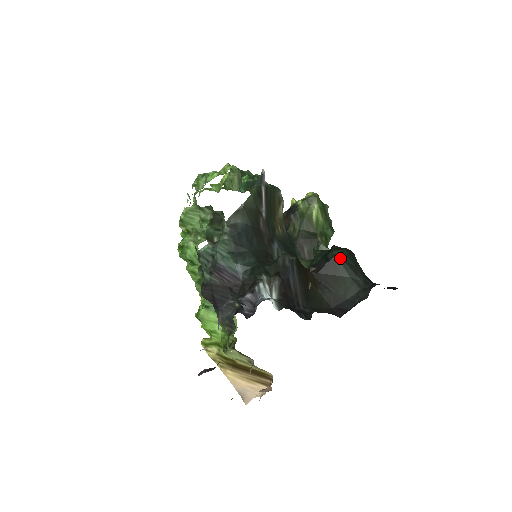
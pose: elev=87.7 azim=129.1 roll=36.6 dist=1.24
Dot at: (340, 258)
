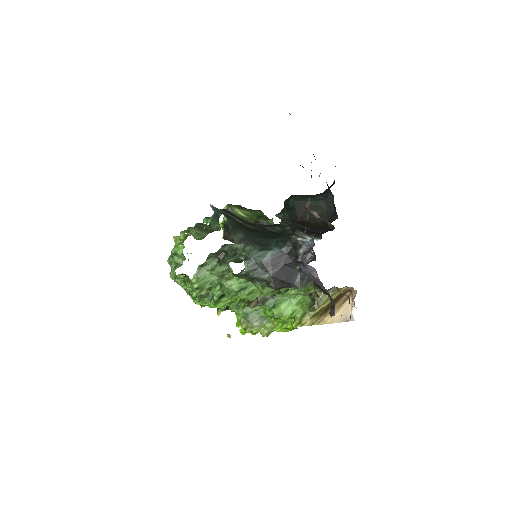
Dot at: (297, 200)
